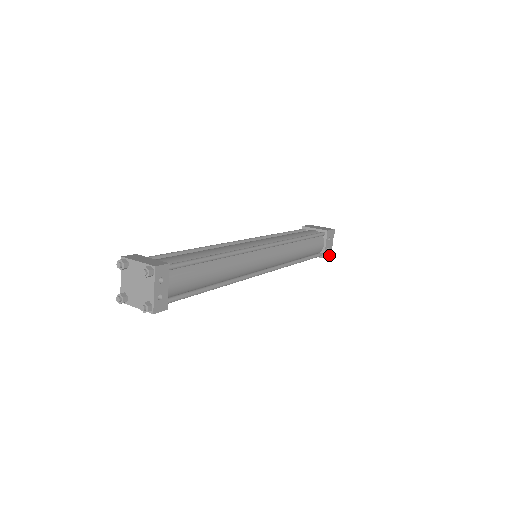
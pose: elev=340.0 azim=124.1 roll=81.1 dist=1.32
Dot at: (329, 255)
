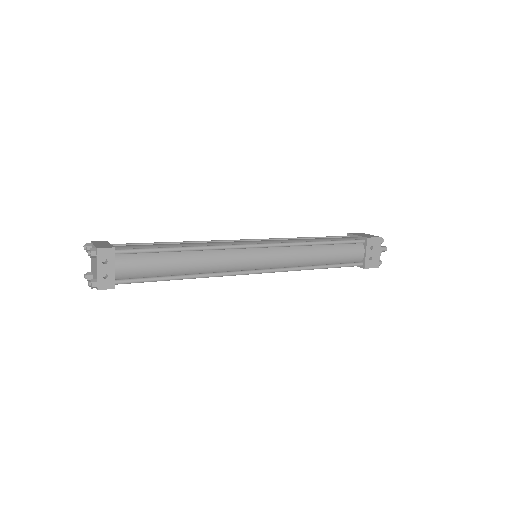
Dot at: (375, 266)
